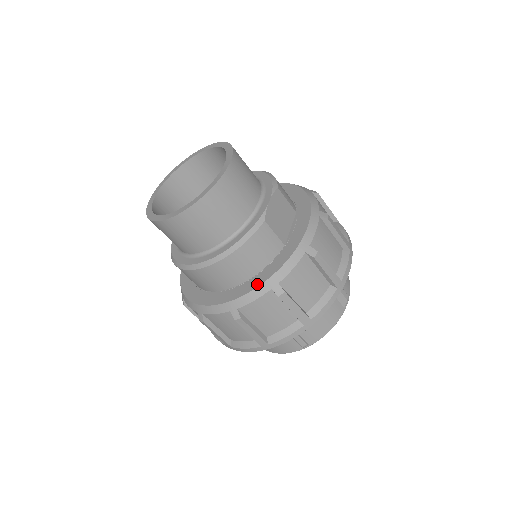
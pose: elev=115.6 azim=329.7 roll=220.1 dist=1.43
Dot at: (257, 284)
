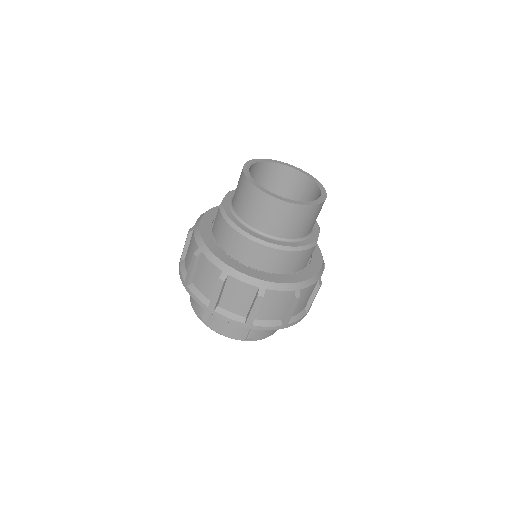
Dot at: (288, 281)
